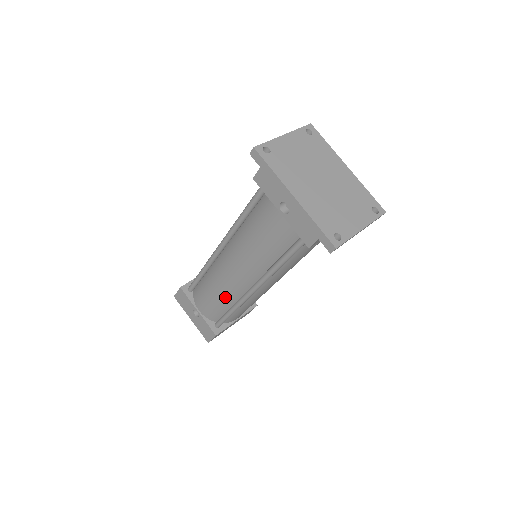
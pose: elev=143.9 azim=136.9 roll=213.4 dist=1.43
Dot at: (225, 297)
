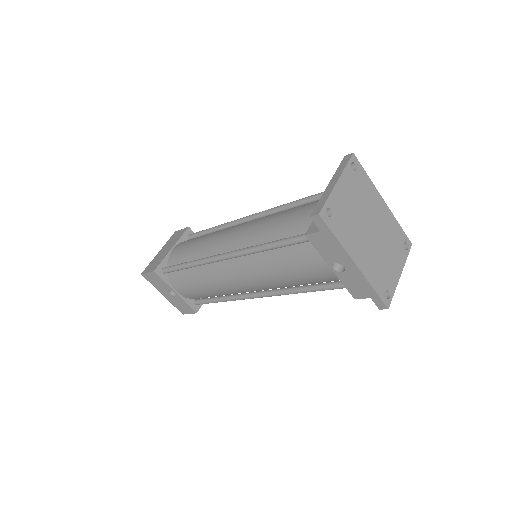
Dot at: (219, 292)
